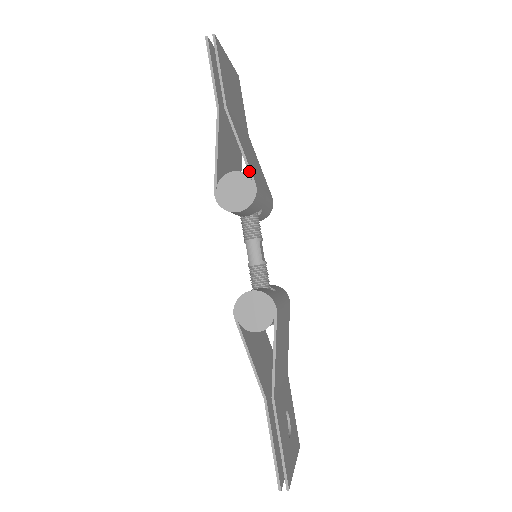
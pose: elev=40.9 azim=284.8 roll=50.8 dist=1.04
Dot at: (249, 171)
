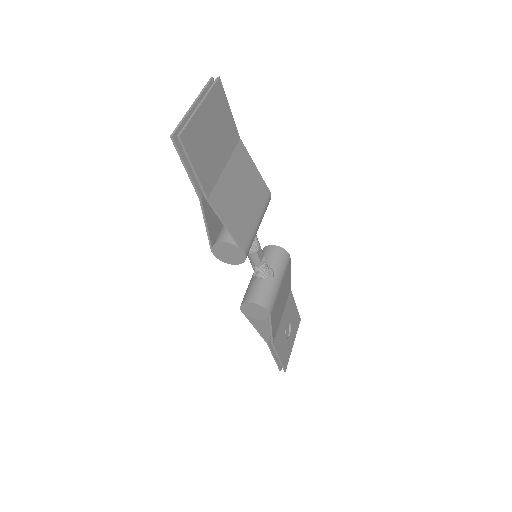
Dot at: (237, 244)
